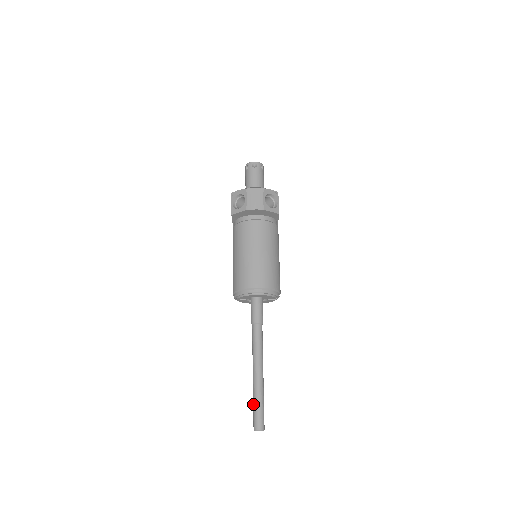
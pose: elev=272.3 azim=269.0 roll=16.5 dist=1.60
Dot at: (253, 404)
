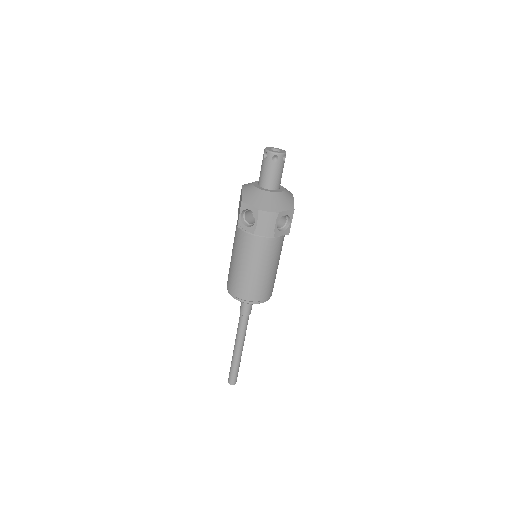
Dot at: (230, 368)
